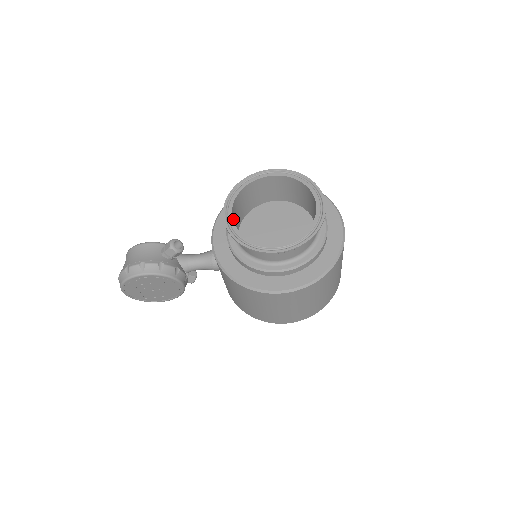
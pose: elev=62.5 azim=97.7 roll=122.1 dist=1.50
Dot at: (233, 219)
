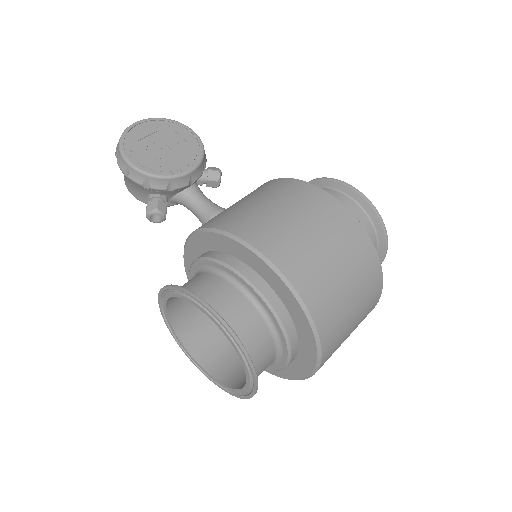
Dot at: occluded
